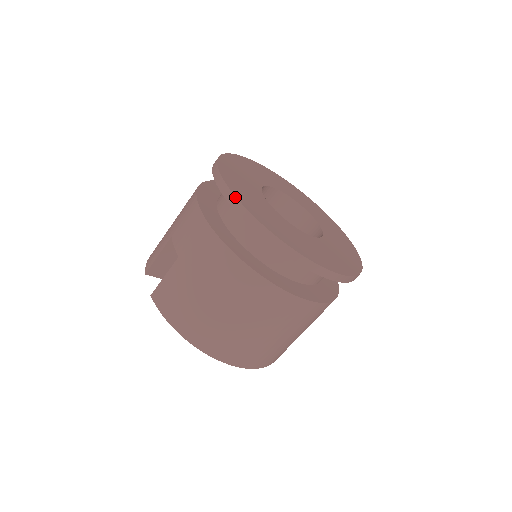
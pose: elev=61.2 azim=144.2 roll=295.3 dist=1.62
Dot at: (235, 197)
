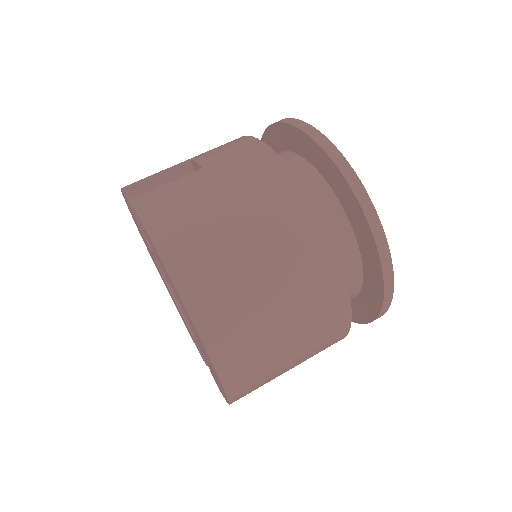
Dot at: (315, 128)
